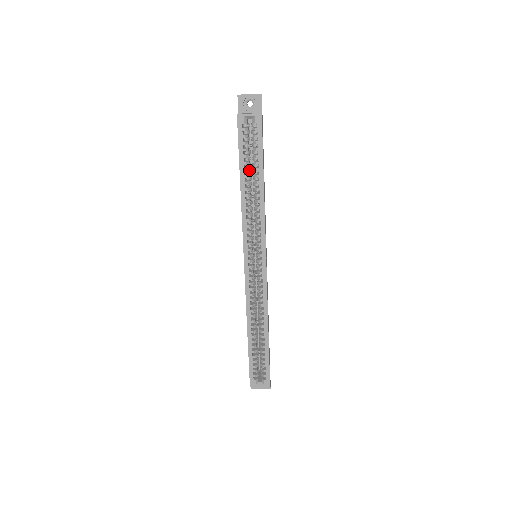
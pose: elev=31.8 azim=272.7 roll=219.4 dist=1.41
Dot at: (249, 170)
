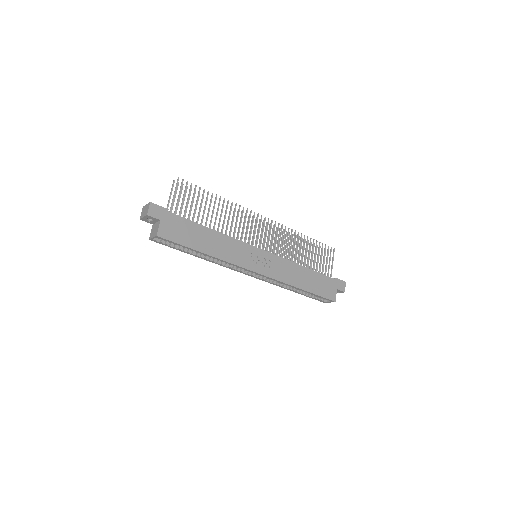
Dot at: occluded
